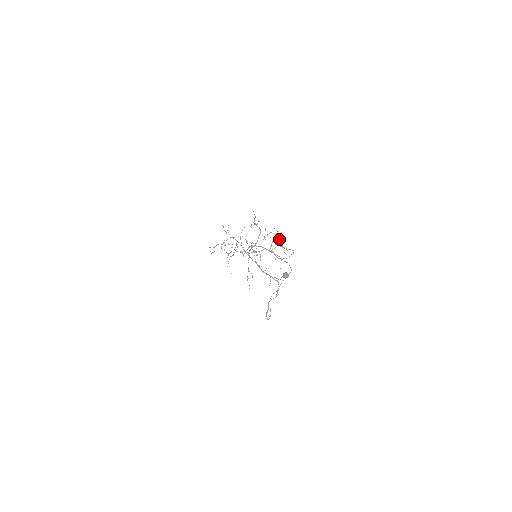
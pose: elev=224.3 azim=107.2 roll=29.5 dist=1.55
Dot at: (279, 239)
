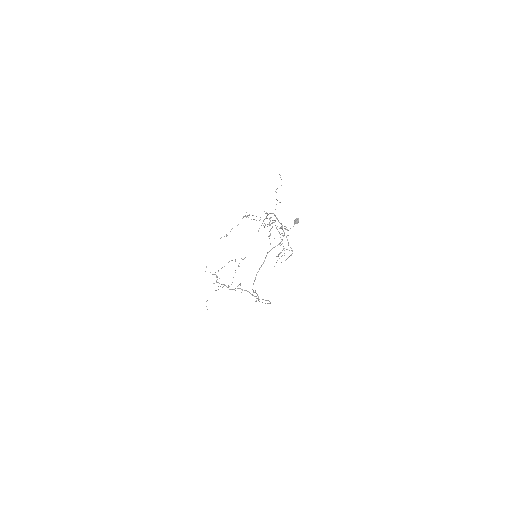
Dot at: occluded
